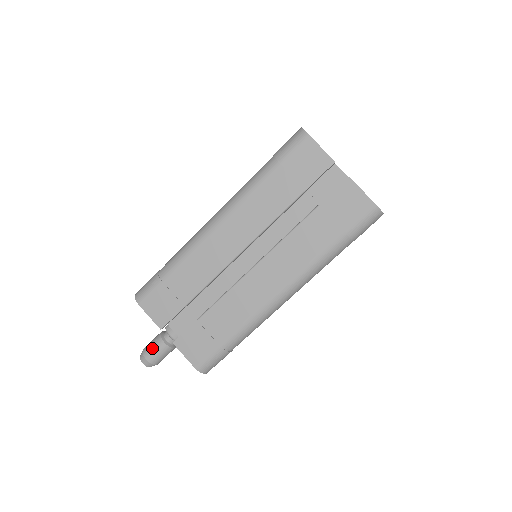
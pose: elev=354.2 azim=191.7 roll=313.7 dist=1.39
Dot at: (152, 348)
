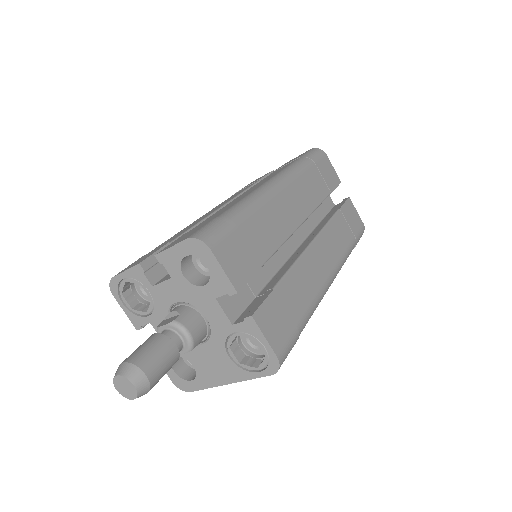
Dot at: (155, 354)
